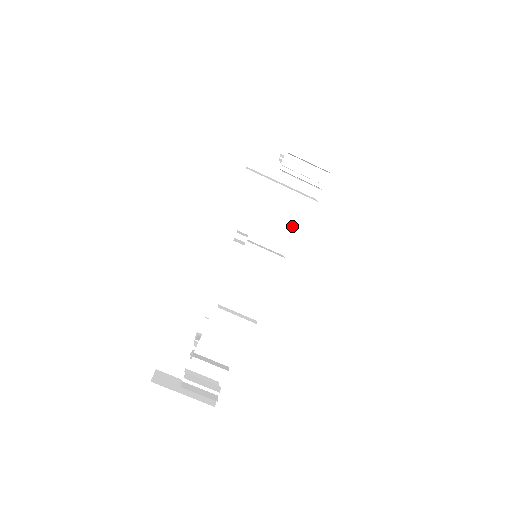
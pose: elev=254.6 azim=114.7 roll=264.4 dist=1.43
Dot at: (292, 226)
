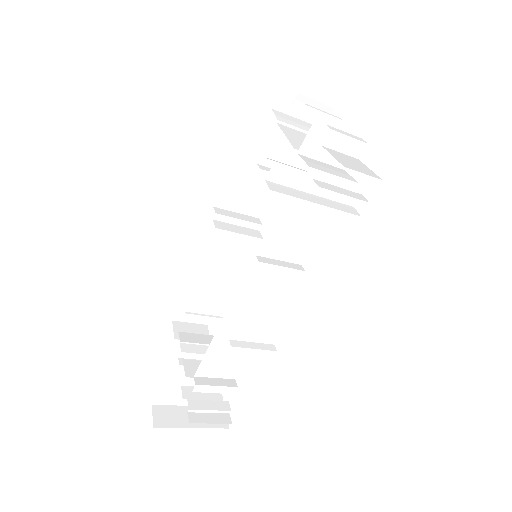
Dot at: (313, 231)
